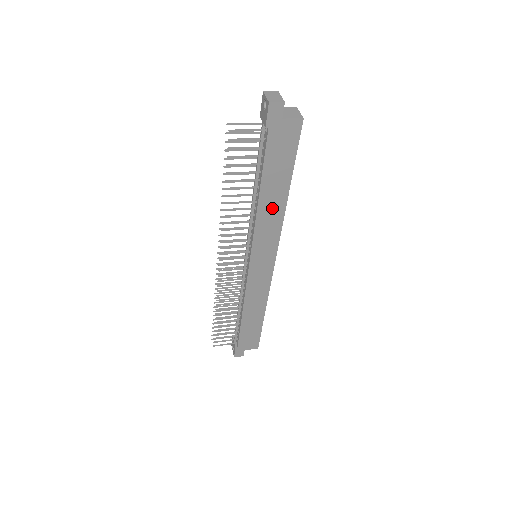
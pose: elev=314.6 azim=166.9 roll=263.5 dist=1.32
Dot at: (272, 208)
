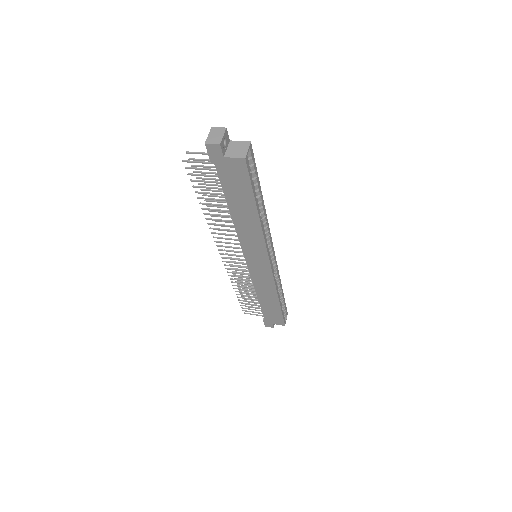
Dot at: (248, 225)
